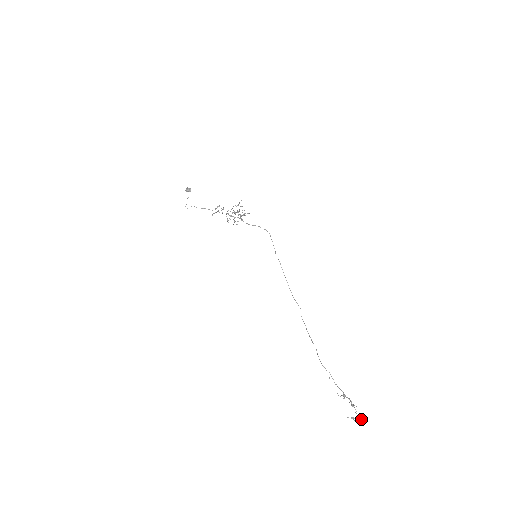
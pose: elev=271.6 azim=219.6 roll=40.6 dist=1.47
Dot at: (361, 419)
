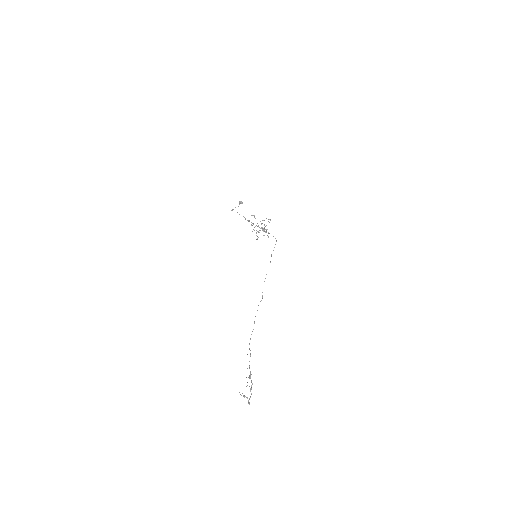
Dot at: occluded
